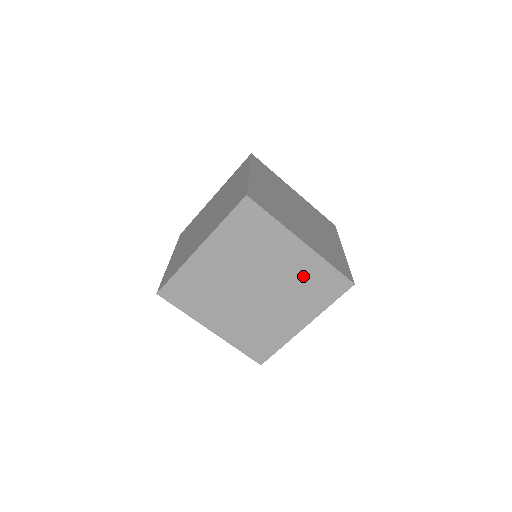
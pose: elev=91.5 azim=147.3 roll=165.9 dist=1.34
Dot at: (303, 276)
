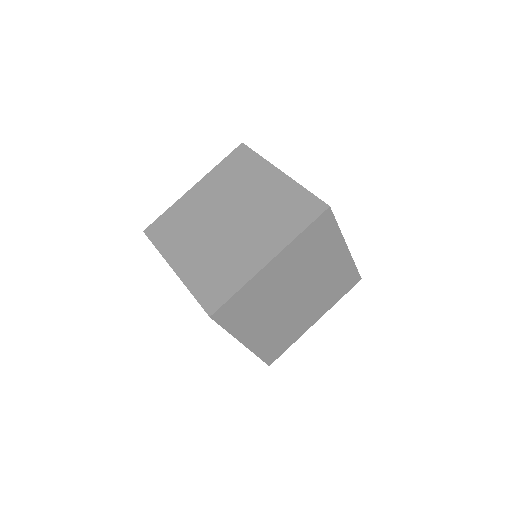
Dot at: (277, 203)
